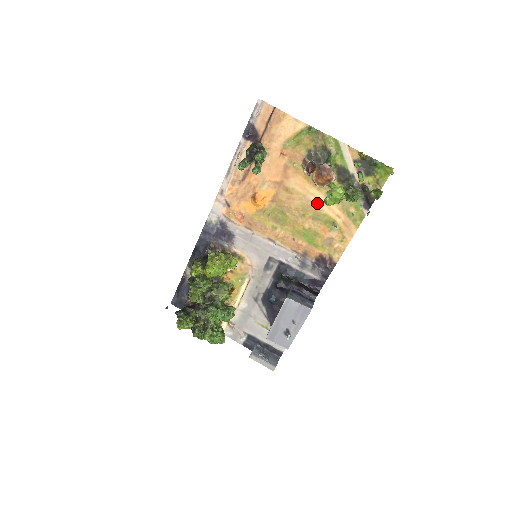
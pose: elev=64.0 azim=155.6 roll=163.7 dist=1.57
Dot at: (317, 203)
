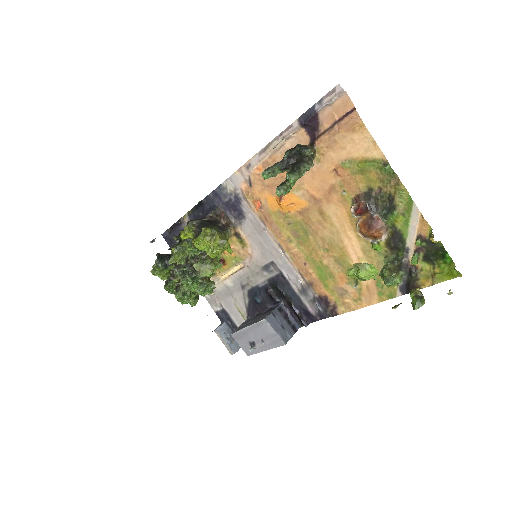
Dot at: (349, 249)
